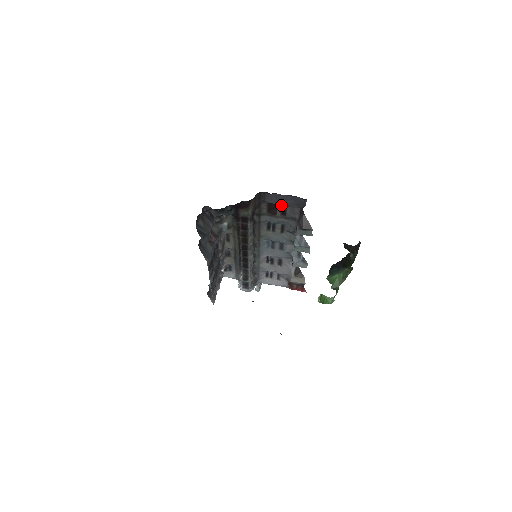
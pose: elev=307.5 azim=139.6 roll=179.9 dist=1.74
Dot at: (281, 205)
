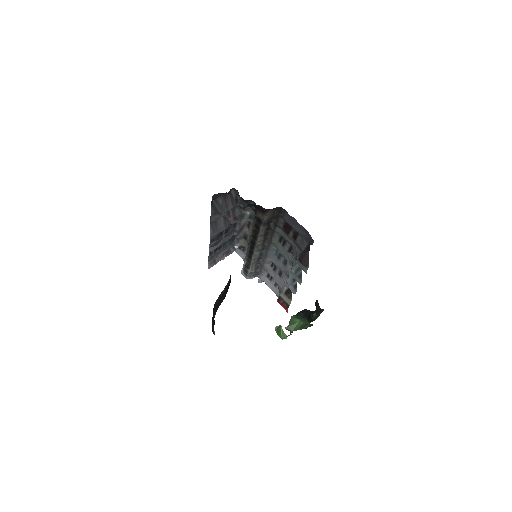
Dot at: (295, 230)
